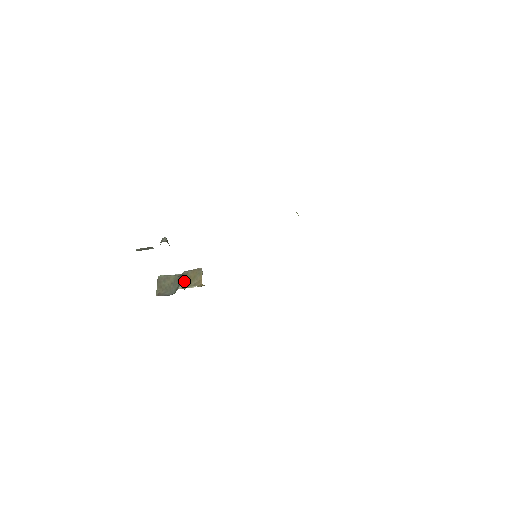
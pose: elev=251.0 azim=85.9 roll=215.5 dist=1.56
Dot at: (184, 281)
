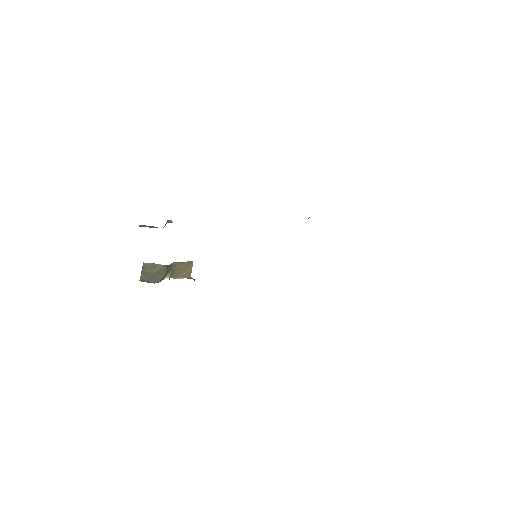
Dot at: (172, 271)
